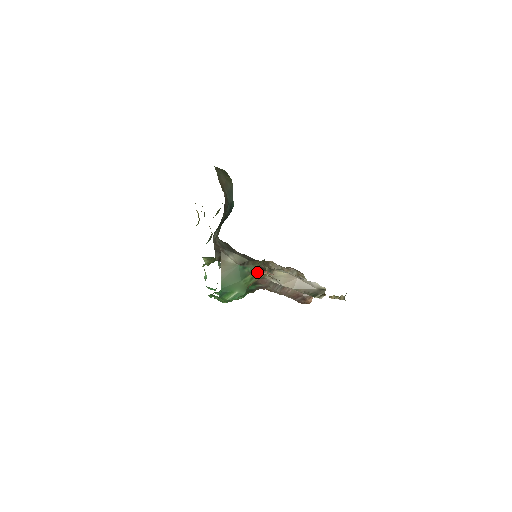
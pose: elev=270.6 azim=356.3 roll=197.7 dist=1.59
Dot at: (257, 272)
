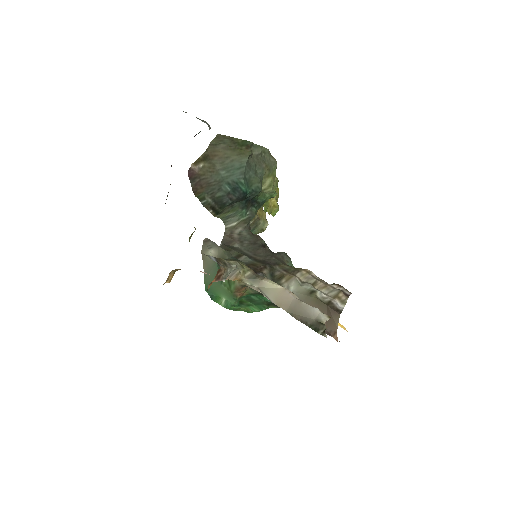
Dot at: occluded
